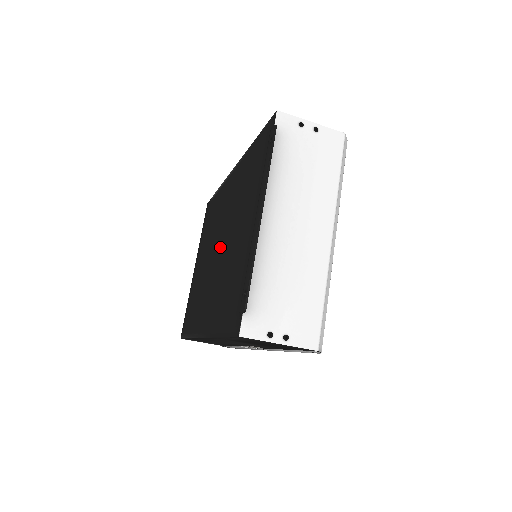
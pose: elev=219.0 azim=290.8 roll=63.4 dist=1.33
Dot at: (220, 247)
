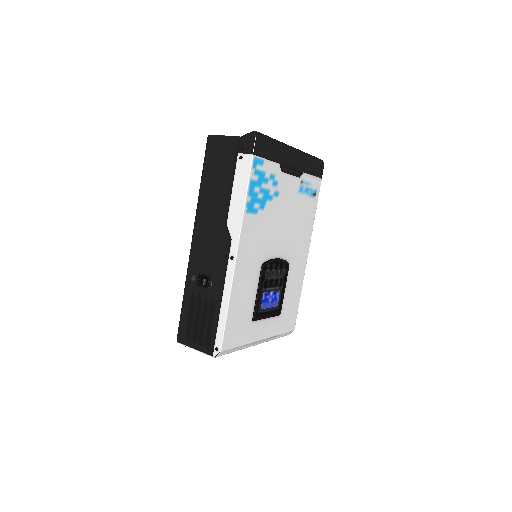
Dot at: occluded
